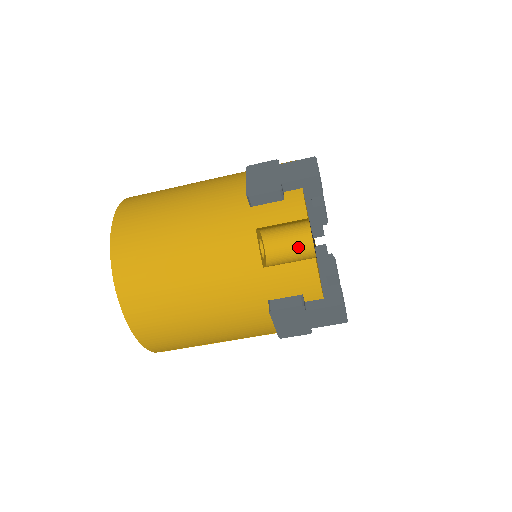
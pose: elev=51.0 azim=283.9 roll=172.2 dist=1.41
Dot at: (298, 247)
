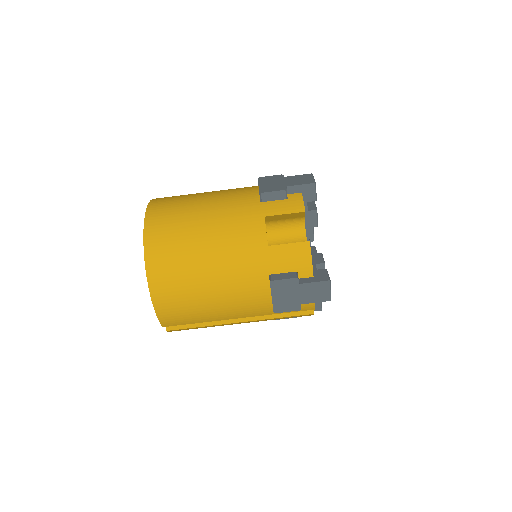
Dot at: (294, 240)
